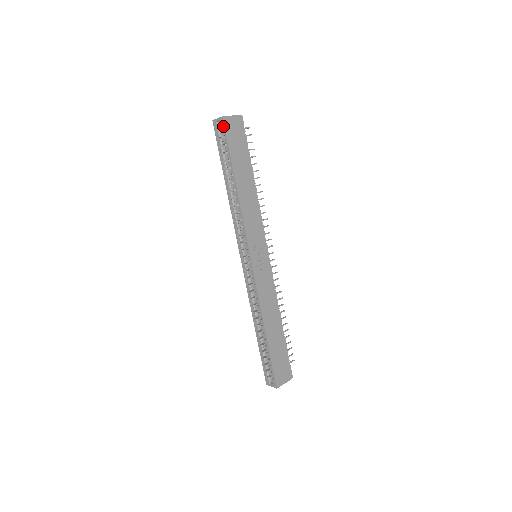
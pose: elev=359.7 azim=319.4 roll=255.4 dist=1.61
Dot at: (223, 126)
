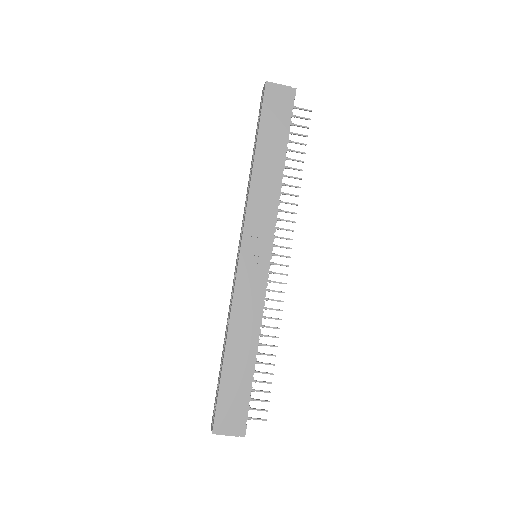
Dot at: (264, 92)
